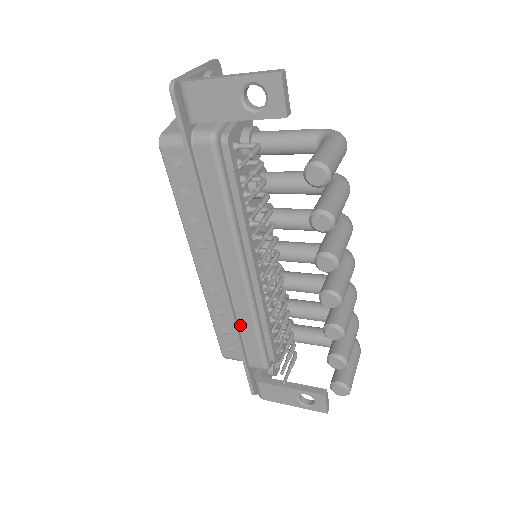
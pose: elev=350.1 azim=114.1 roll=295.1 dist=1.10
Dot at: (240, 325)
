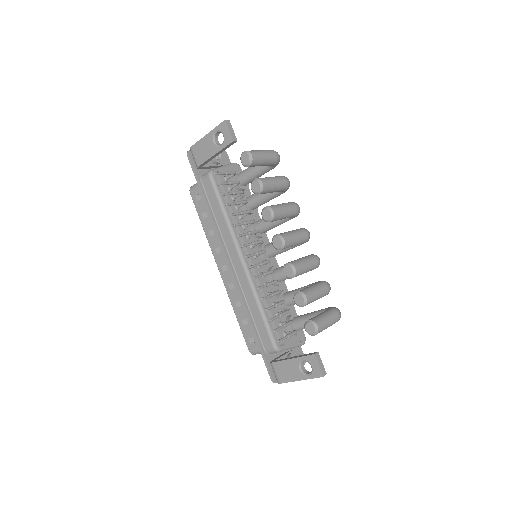
Dot at: (250, 308)
